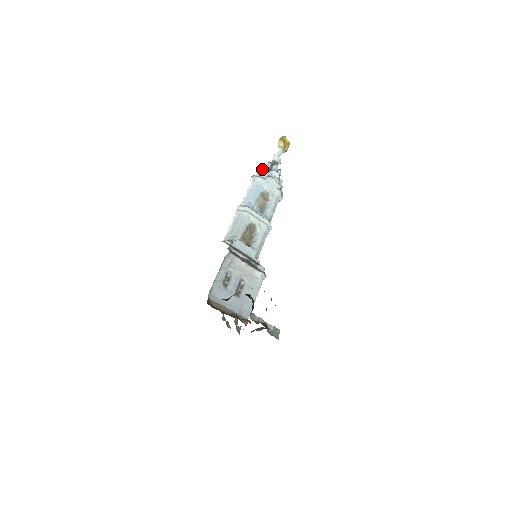
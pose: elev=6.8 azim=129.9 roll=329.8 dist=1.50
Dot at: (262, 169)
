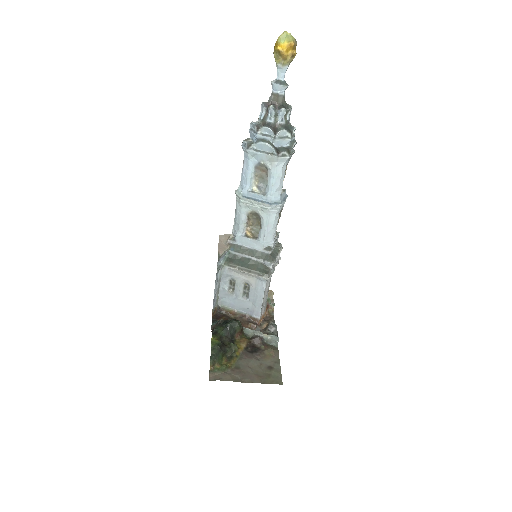
Dot at: (253, 125)
